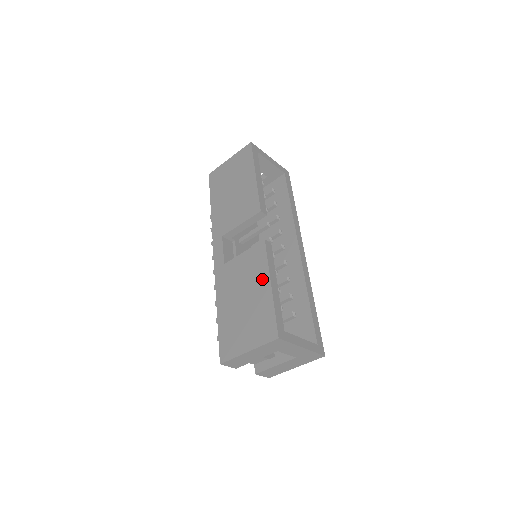
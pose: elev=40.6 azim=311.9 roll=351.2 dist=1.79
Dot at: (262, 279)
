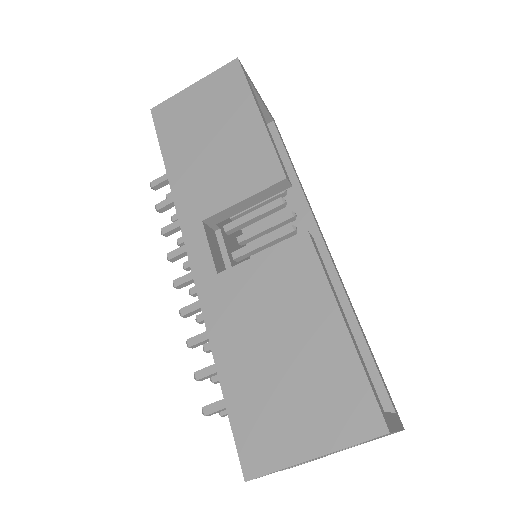
Dot at: (319, 308)
